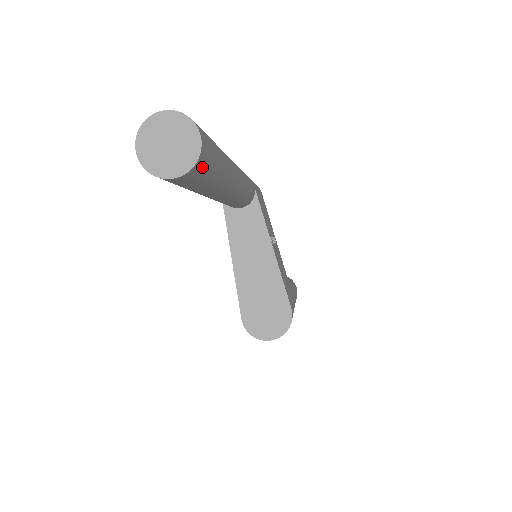
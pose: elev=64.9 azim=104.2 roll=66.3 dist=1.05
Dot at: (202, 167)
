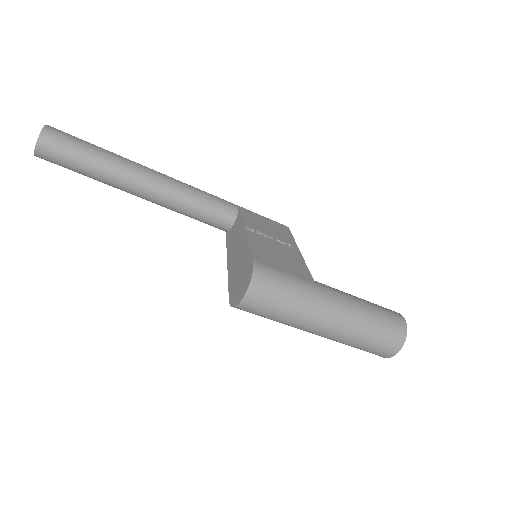
Dot at: (54, 140)
